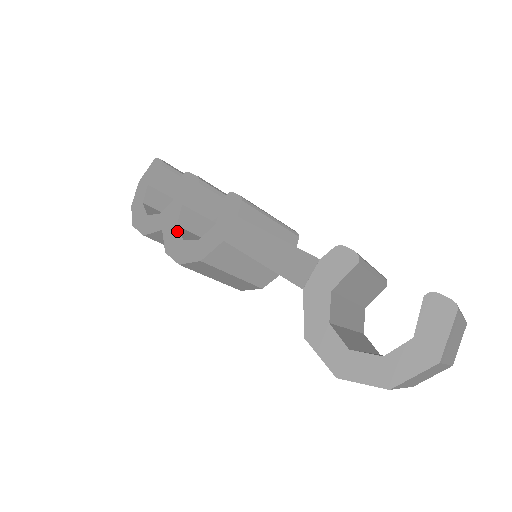
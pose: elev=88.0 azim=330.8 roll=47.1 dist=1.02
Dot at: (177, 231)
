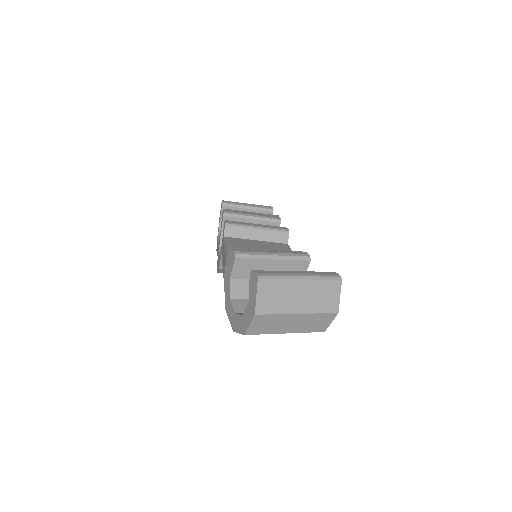
Dot at: (219, 250)
